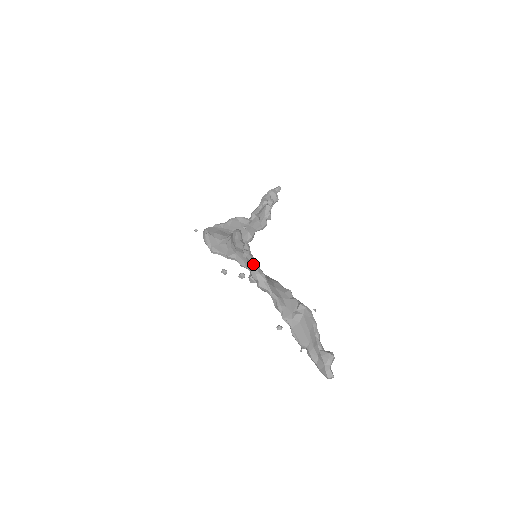
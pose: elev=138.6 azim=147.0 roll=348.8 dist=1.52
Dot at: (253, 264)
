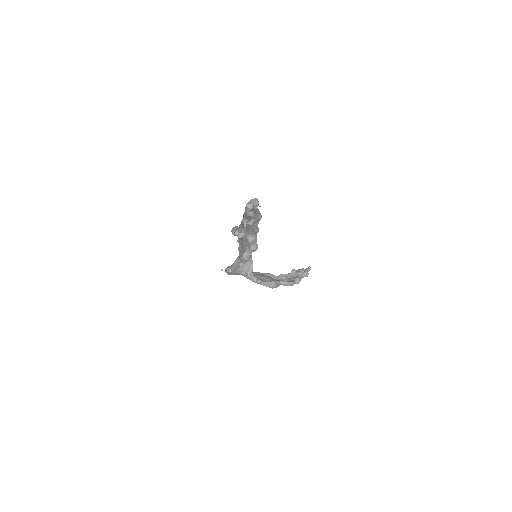
Dot at: occluded
